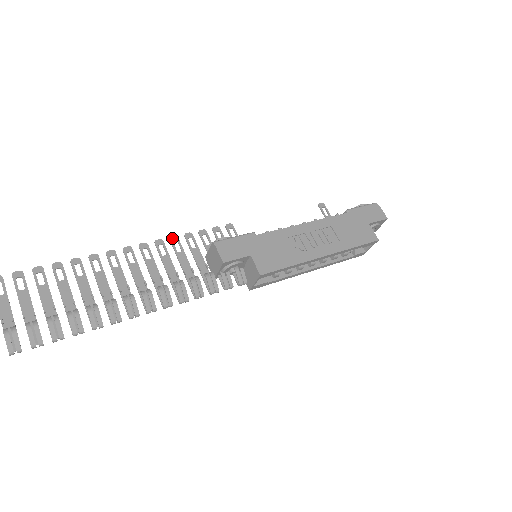
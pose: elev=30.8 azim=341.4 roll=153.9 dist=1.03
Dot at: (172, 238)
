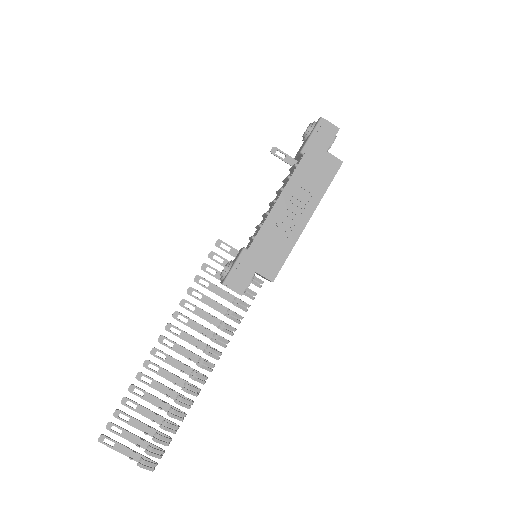
Dot at: (188, 292)
